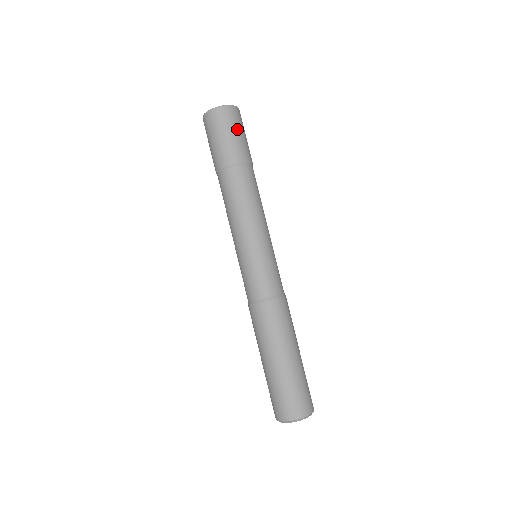
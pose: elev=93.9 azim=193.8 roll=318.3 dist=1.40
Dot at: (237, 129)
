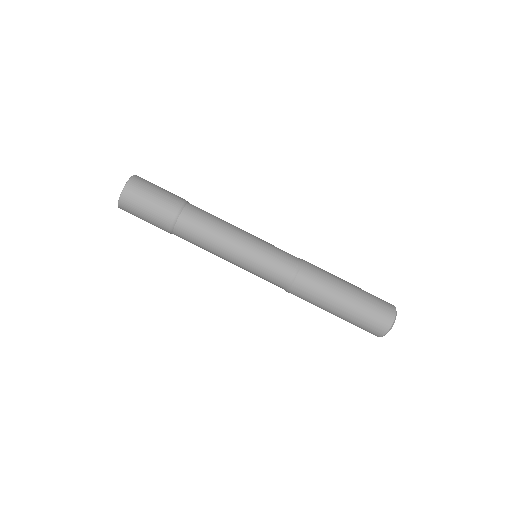
Dot at: (150, 193)
